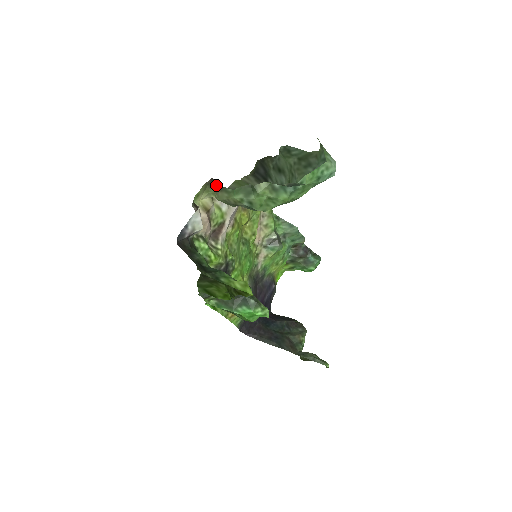
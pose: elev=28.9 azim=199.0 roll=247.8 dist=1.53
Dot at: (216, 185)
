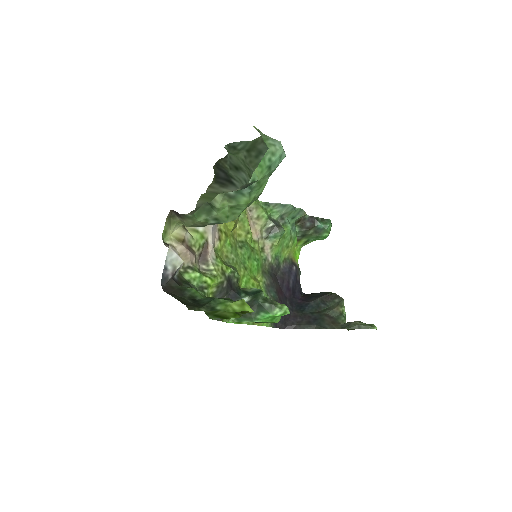
Dot at: (177, 215)
